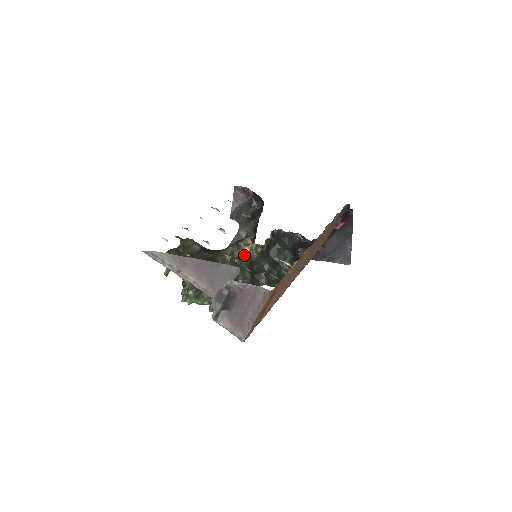
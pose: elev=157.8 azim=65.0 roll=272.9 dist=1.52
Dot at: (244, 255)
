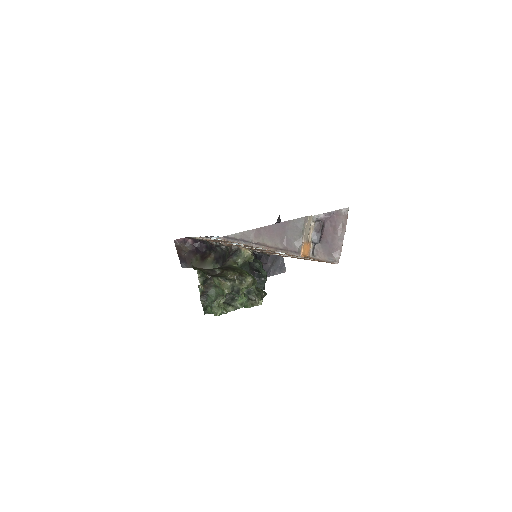
Dot at: (247, 259)
